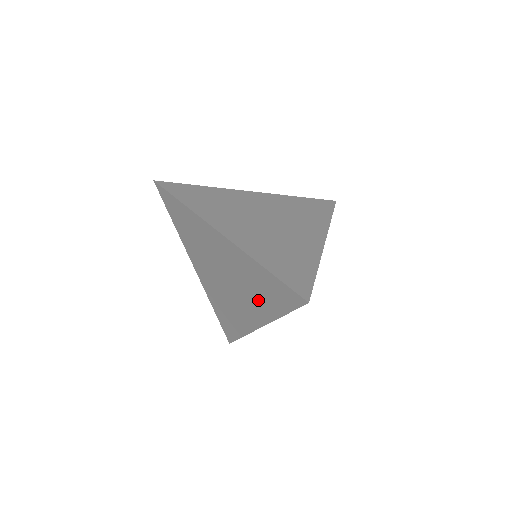
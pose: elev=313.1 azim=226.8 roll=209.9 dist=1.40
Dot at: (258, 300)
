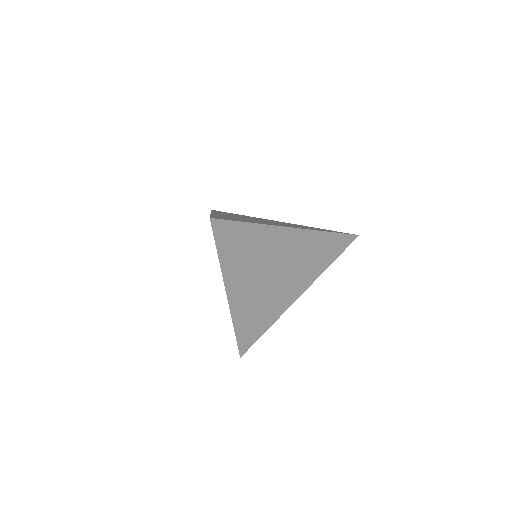
Dot at: occluded
